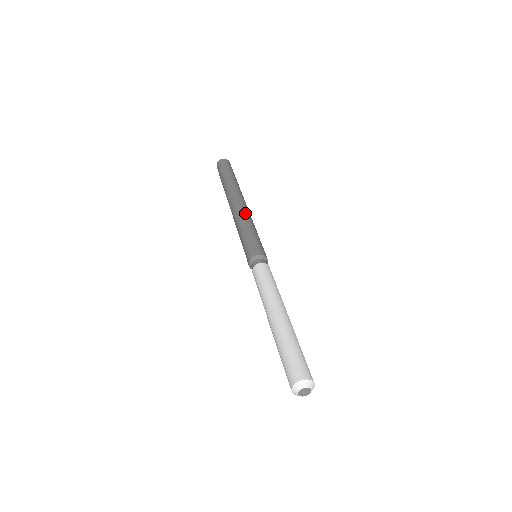
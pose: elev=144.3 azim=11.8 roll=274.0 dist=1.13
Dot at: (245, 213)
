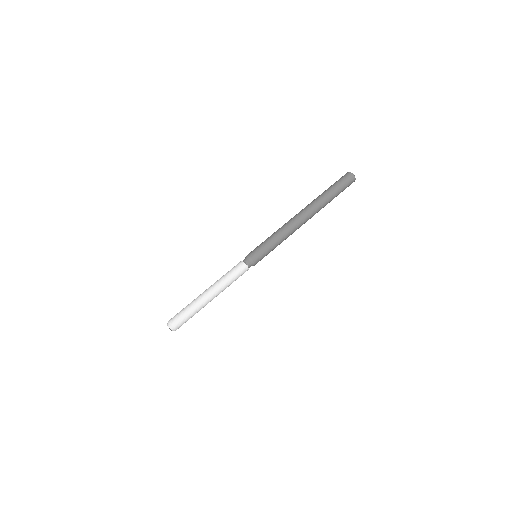
Dot at: (291, 229)
